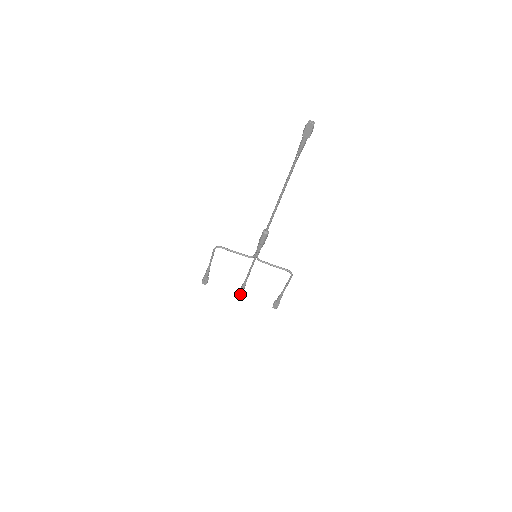
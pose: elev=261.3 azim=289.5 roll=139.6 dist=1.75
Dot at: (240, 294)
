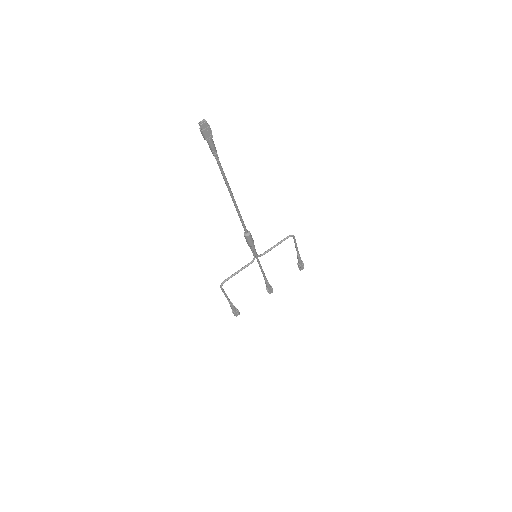
Dot at: (270, 290)
